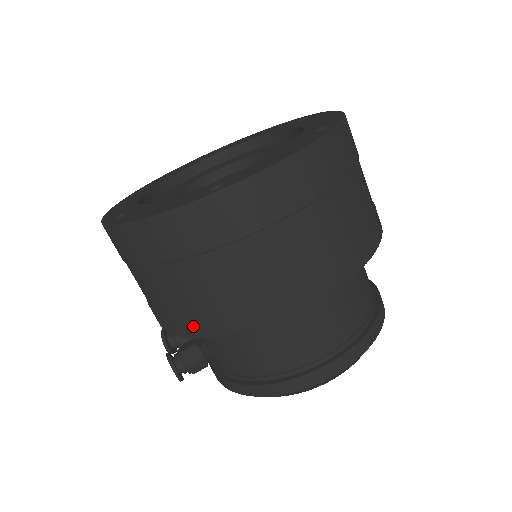
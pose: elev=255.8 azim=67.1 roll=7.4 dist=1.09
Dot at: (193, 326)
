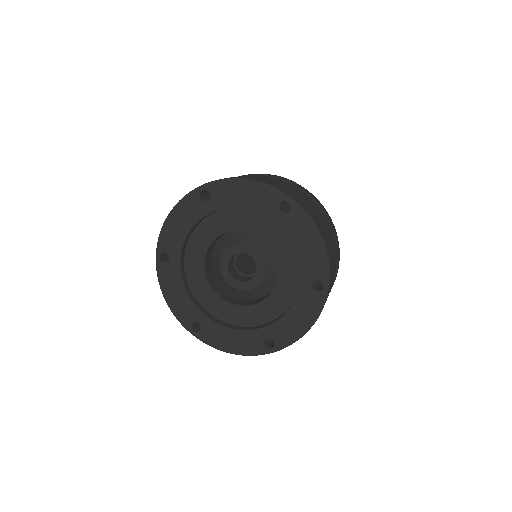
Dot at: occluded
